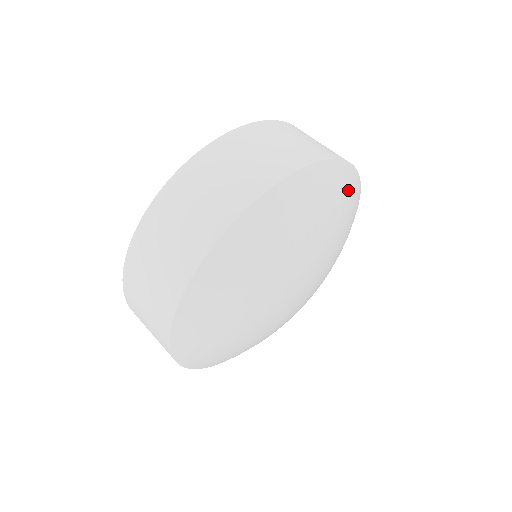
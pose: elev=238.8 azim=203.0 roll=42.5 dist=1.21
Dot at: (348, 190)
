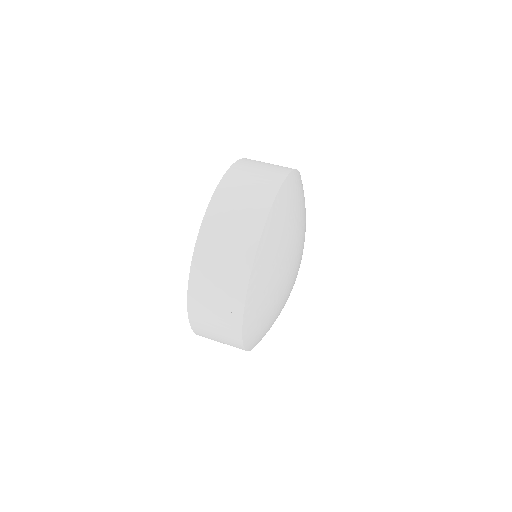
Dot at: occluded
